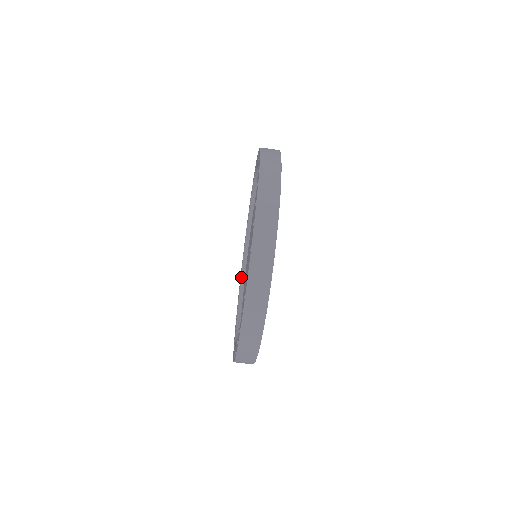
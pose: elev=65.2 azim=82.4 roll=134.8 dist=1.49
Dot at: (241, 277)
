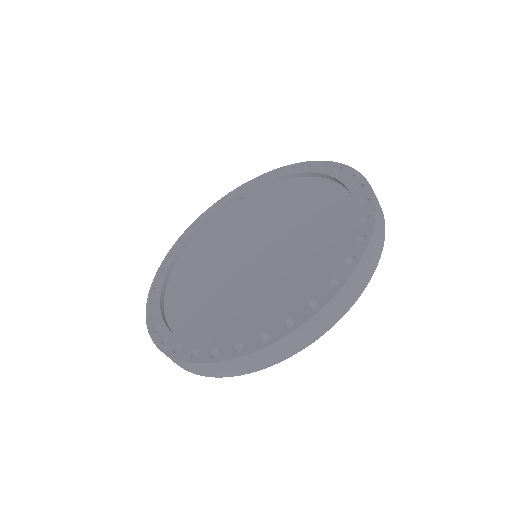
Dot at: (222, 206)
